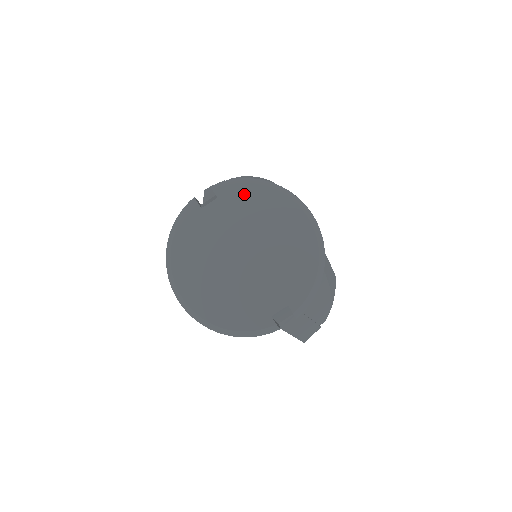
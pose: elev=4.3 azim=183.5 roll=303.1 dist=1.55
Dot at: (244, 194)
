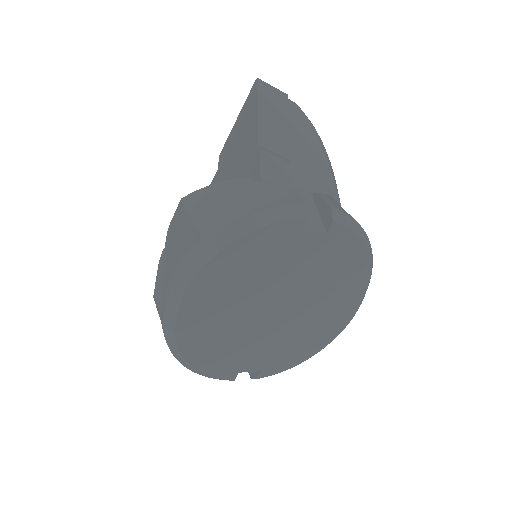
Dot at: (348, 251)
